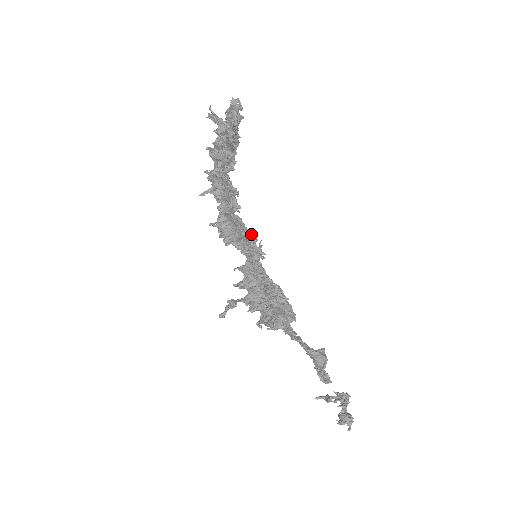
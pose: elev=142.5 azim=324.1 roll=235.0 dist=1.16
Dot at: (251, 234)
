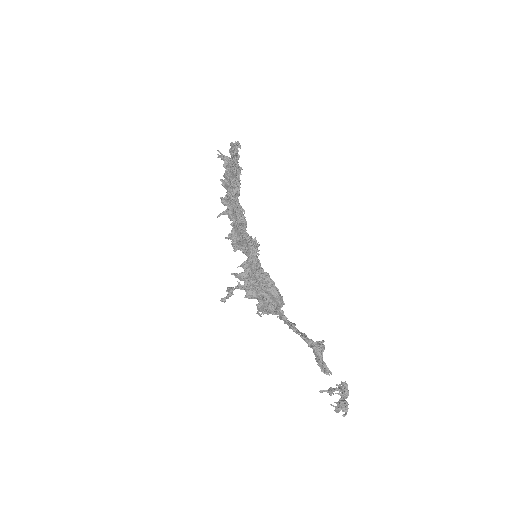
Dot at: (254, 241)
